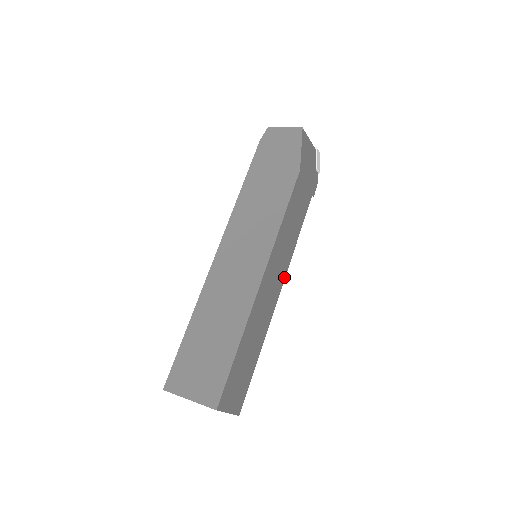
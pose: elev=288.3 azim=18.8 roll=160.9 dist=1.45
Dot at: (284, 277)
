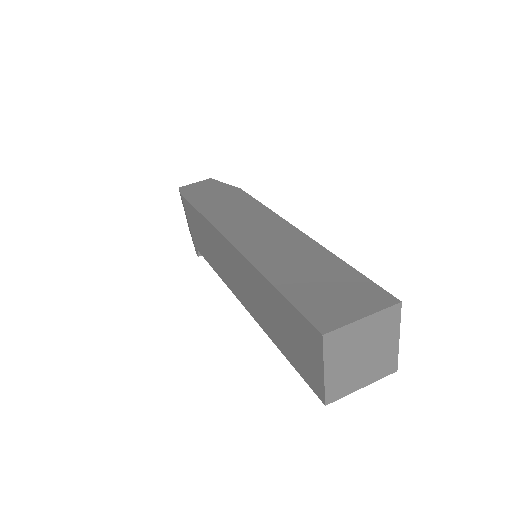
Dot at: occluded
